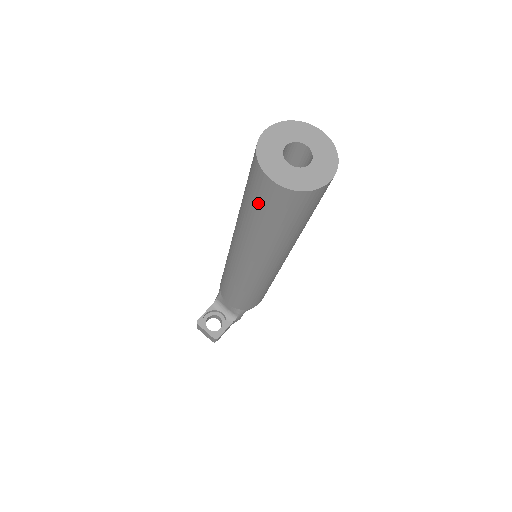
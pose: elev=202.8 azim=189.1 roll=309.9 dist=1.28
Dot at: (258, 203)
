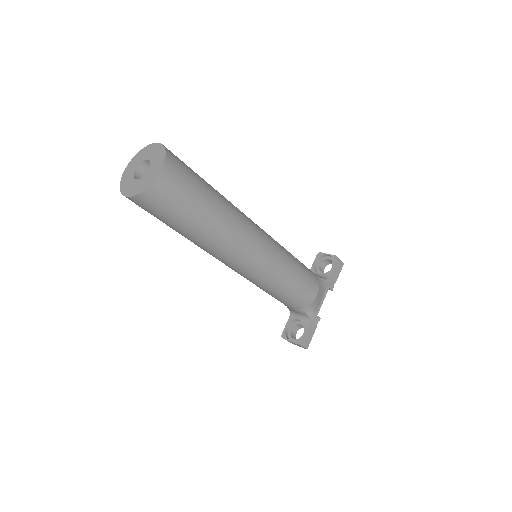
Dot at: (154, 216)
